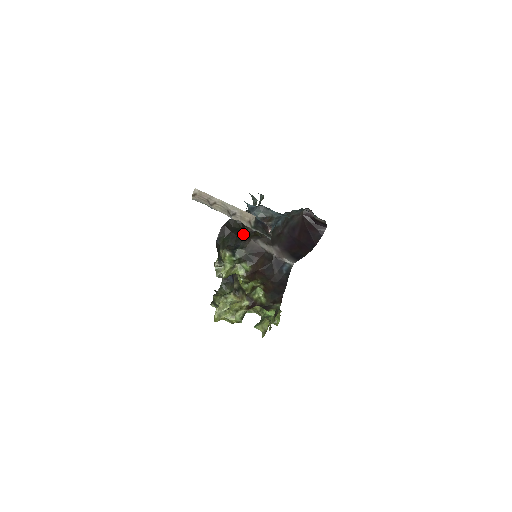
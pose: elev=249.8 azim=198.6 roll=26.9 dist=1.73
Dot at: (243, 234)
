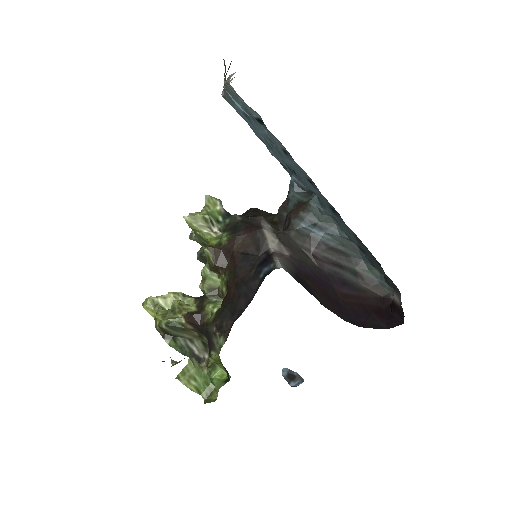
Dot at: occluded
